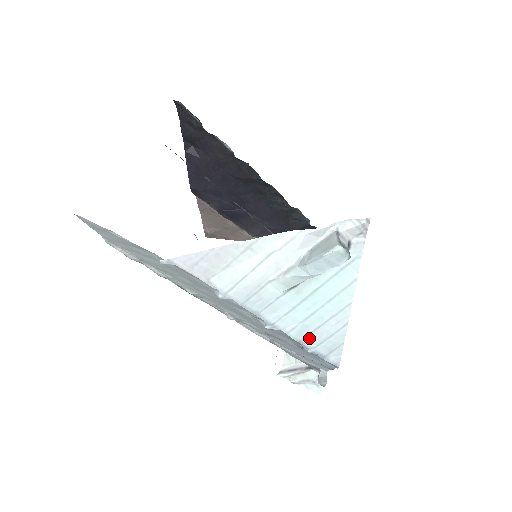
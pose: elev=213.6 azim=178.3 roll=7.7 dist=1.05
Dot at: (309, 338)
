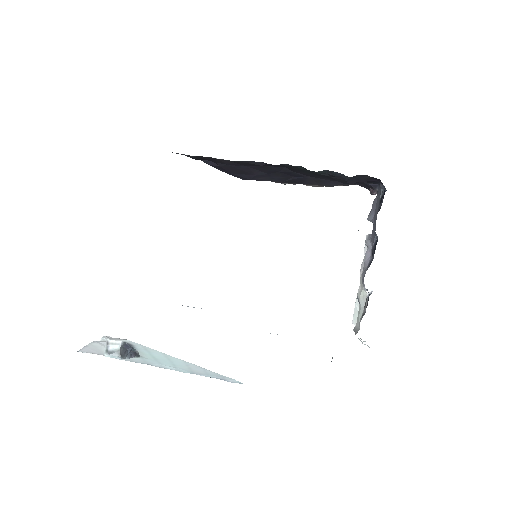
Dot at: (195, 372)
